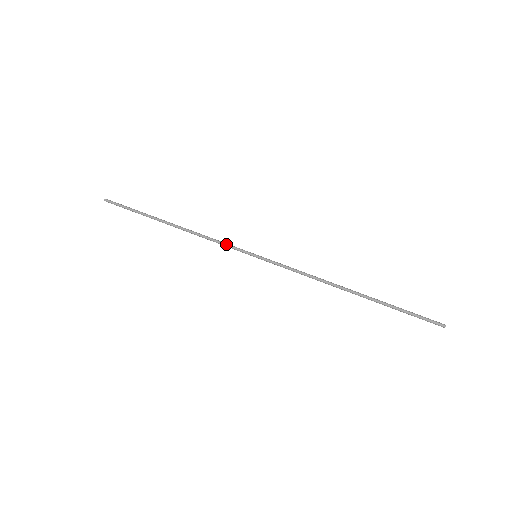
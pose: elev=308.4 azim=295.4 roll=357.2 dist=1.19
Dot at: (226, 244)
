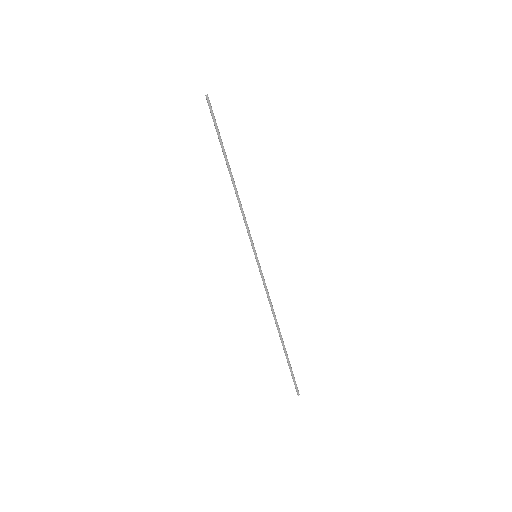
Dot at: occluded
